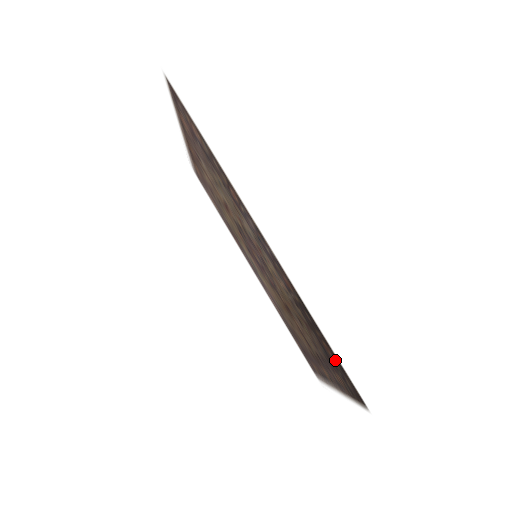
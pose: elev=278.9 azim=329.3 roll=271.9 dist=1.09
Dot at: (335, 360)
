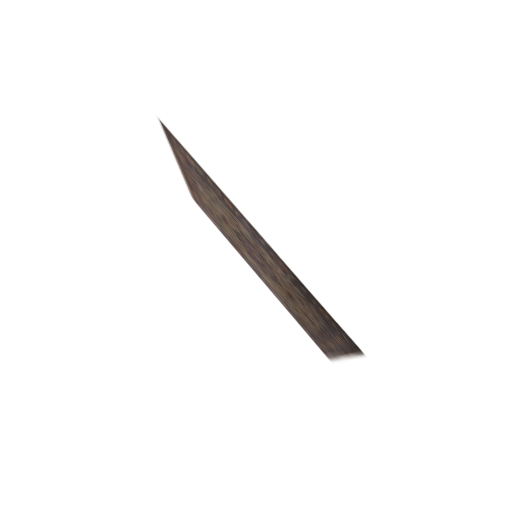
Dot at: (331, 321)
